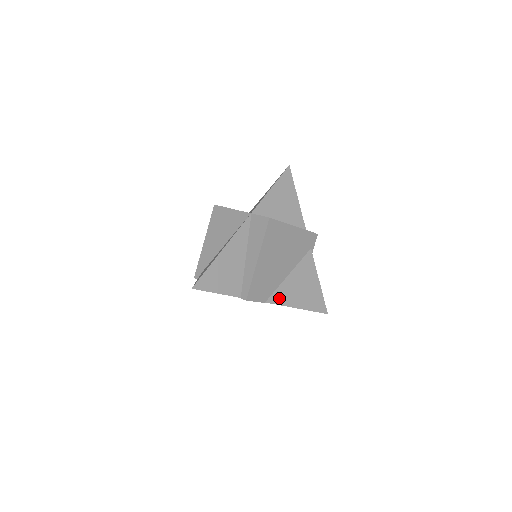
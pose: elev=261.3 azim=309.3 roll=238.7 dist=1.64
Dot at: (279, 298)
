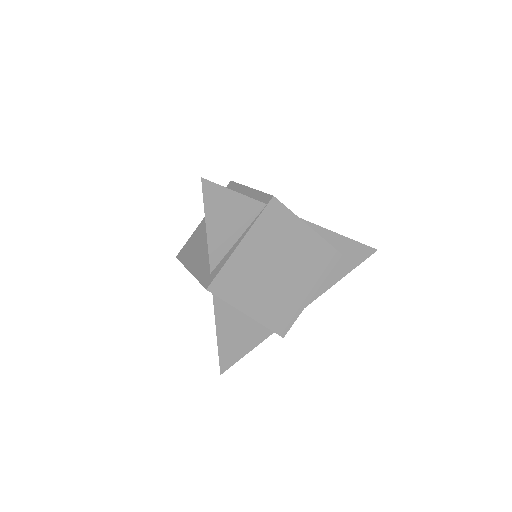
Dot at: occluded
